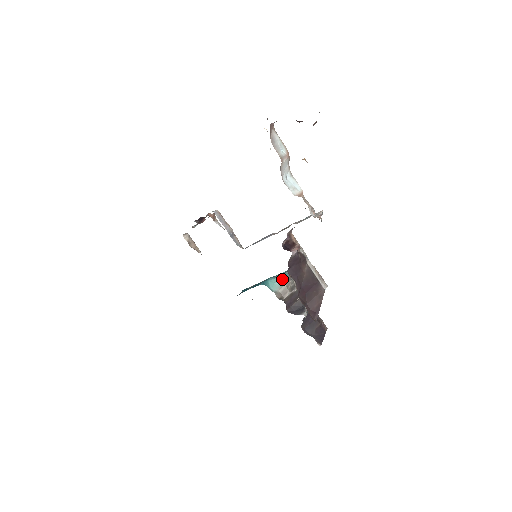
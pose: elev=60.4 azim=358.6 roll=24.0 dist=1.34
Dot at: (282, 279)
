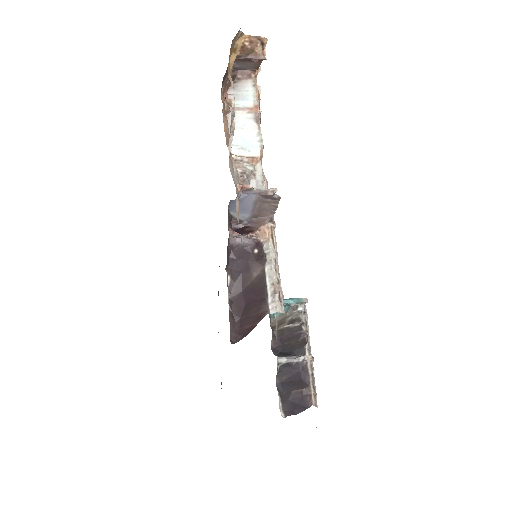
Dot at: occluded
